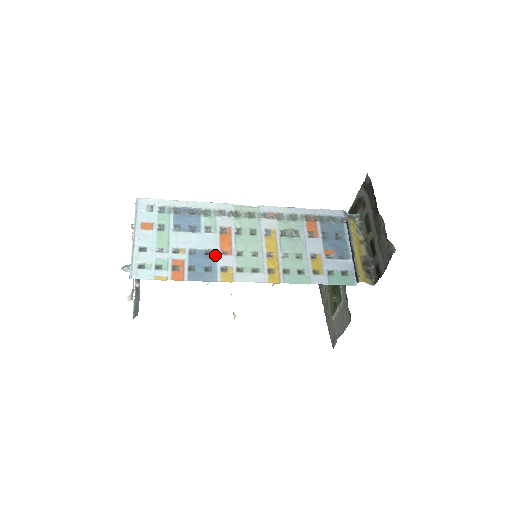
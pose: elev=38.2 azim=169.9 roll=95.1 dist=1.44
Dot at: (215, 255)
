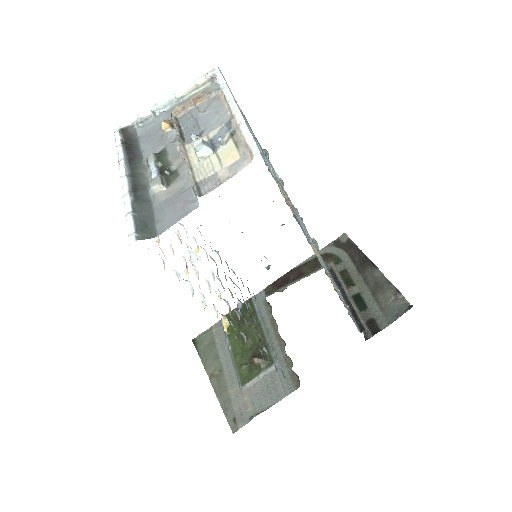
Dot at: (294, 212)
